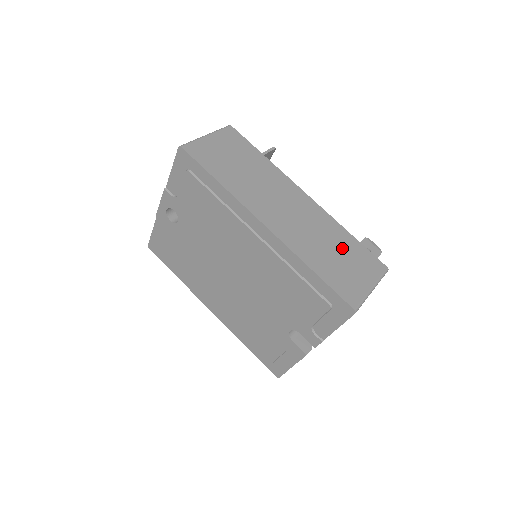
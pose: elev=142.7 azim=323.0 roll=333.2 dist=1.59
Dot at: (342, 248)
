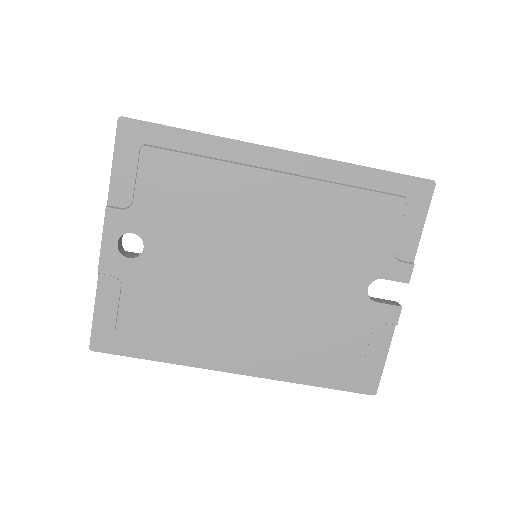
Dot at: occluded
